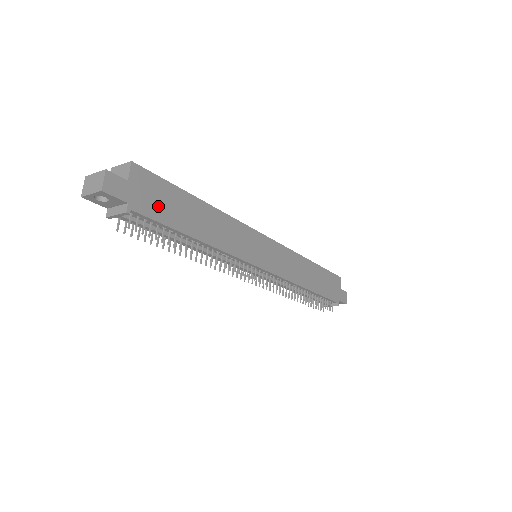
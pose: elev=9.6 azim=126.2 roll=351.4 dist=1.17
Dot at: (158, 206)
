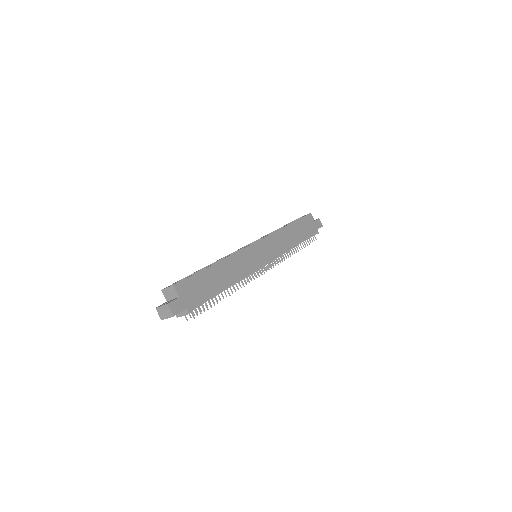
Dot at: (199, 293)
